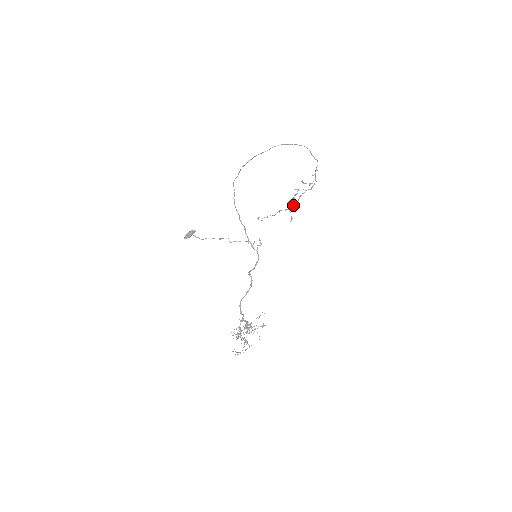
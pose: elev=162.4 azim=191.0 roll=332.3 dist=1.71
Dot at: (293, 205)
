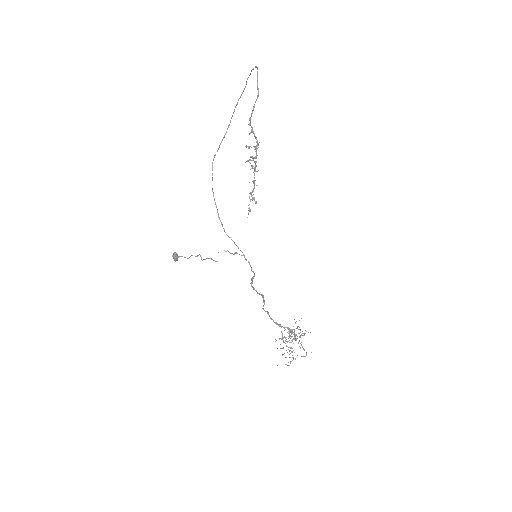
Dot at: occluded
